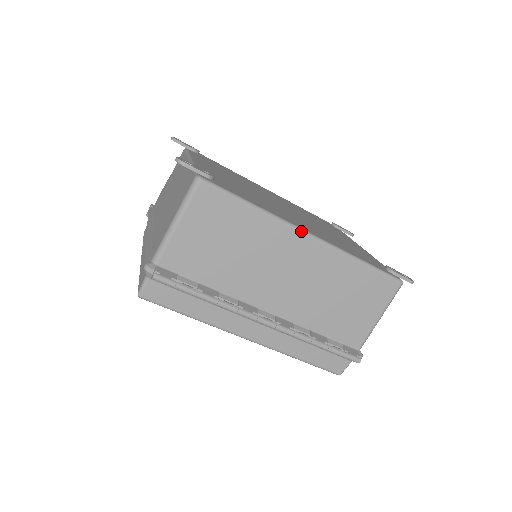
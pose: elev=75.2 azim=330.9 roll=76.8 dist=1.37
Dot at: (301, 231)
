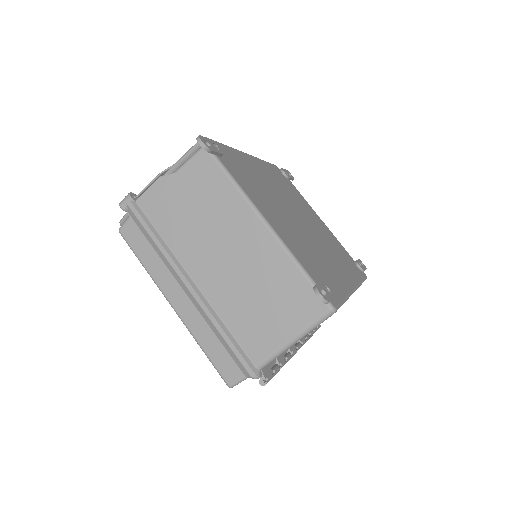
Dot at: occluded
